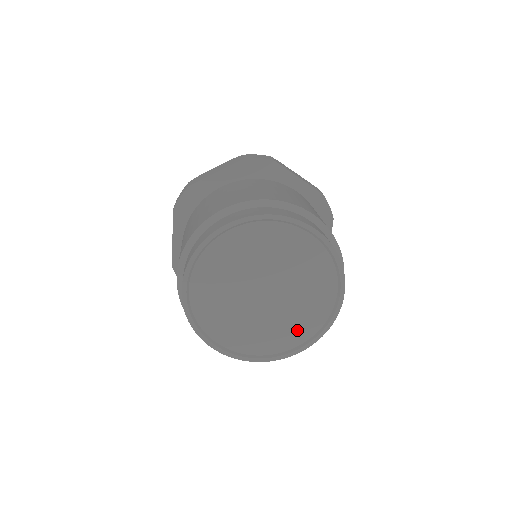
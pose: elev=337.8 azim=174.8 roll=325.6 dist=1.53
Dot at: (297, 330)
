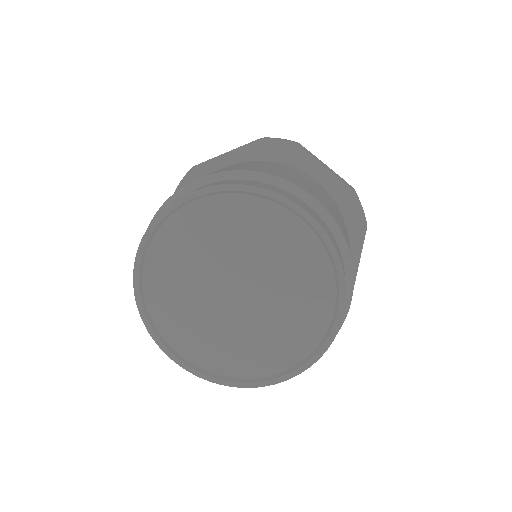
Dot at: (312, 291)
